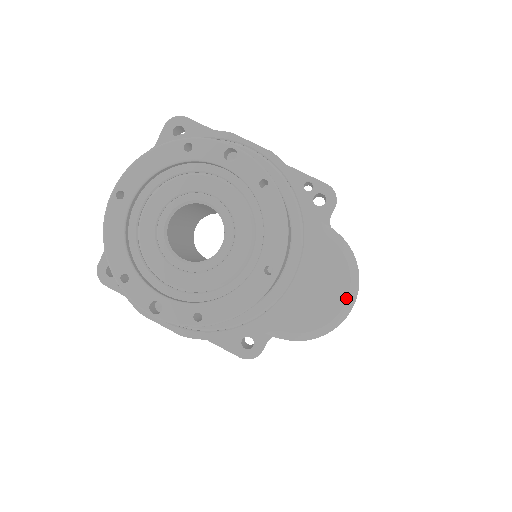
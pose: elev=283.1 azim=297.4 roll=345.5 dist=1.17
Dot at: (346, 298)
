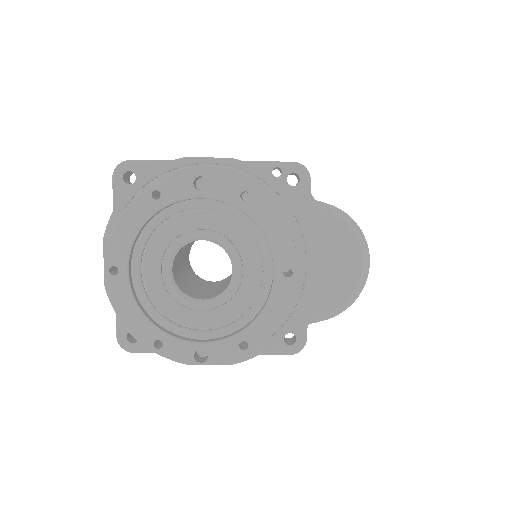
Dot at: (361, 258)
